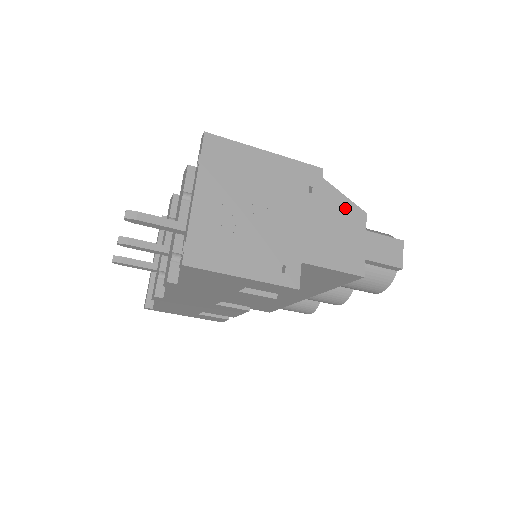
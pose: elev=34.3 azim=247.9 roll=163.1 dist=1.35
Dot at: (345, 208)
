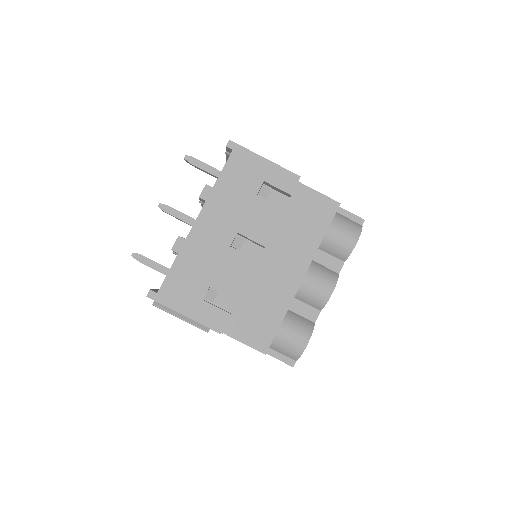
Dot at: occluded
